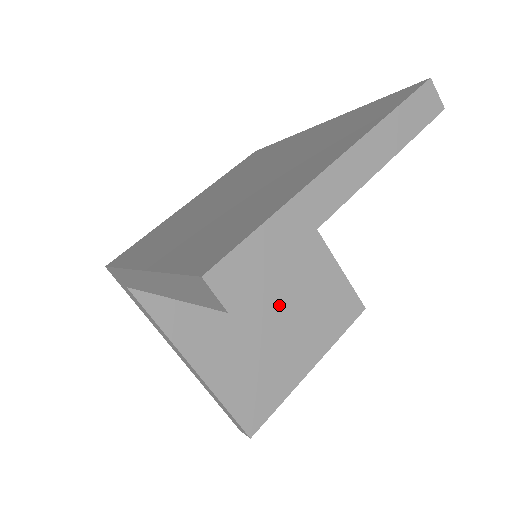
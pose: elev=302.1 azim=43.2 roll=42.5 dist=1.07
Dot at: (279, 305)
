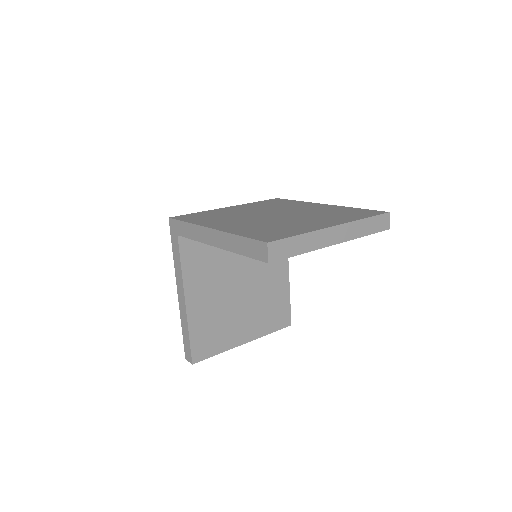
Dot at: (247, 294)
